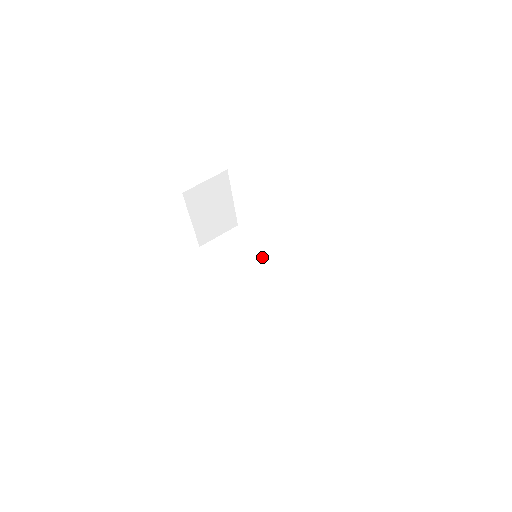
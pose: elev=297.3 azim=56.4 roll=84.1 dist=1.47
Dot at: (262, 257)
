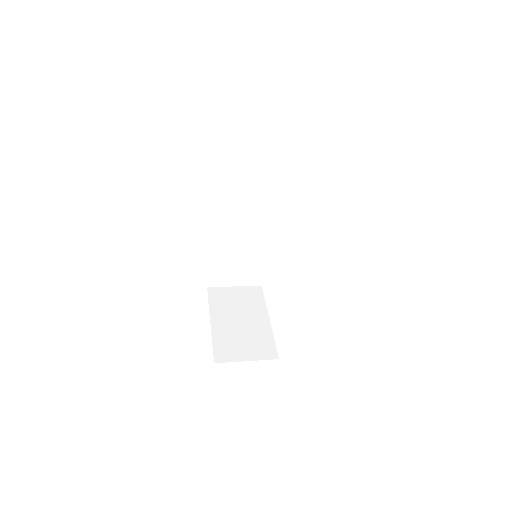
Dot at: occluded
